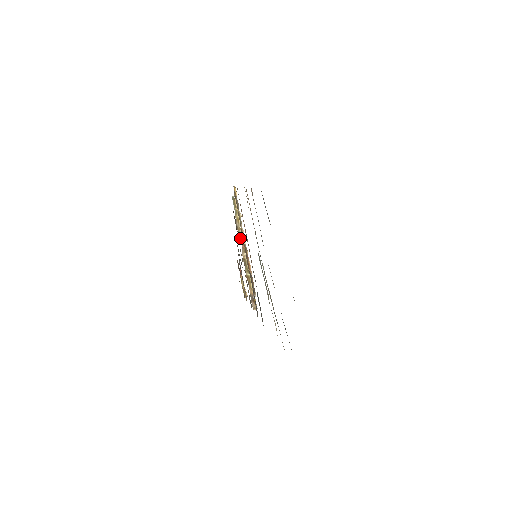
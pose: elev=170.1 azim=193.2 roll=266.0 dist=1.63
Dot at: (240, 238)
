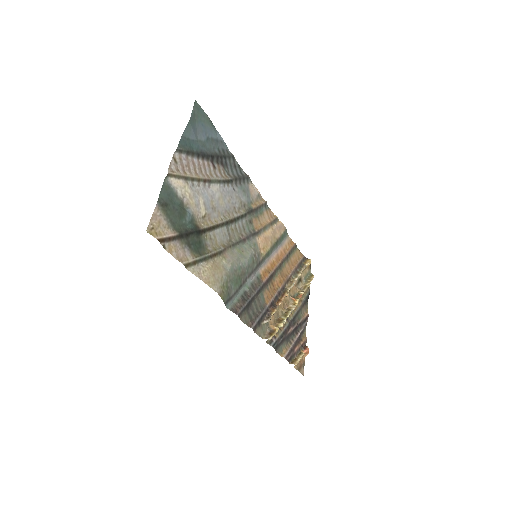
Dot at: (297, 297)
